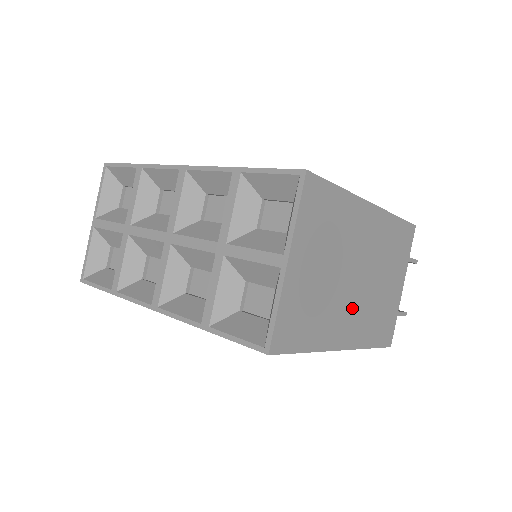
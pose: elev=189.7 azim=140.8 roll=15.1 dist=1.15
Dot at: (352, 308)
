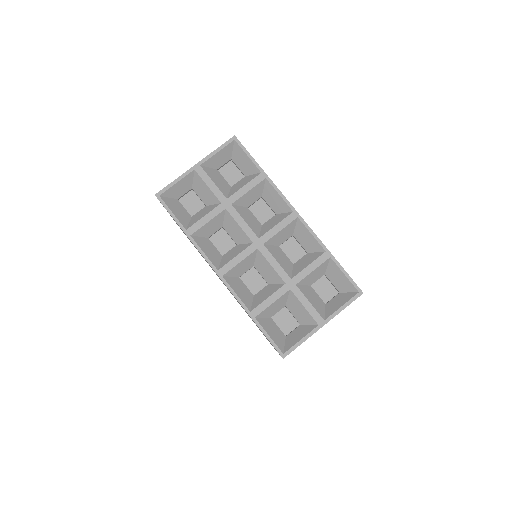
Dot at: occluded
